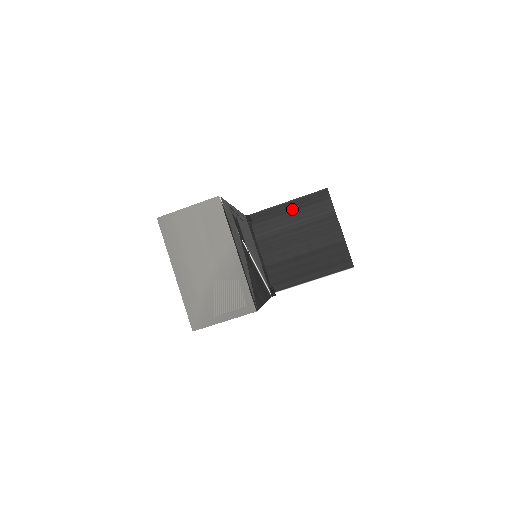
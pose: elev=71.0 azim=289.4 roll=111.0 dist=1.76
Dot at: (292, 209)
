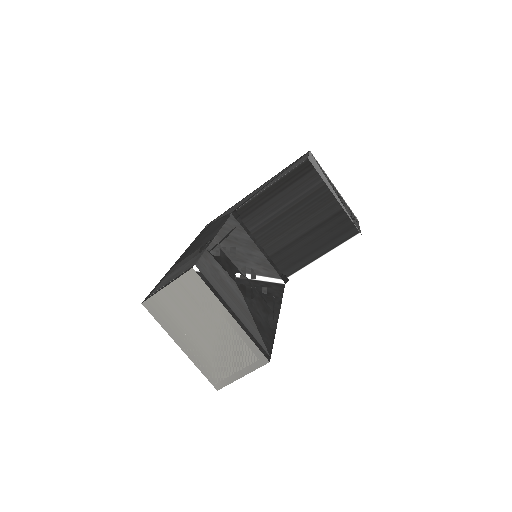
Dot at: (277, 192)
